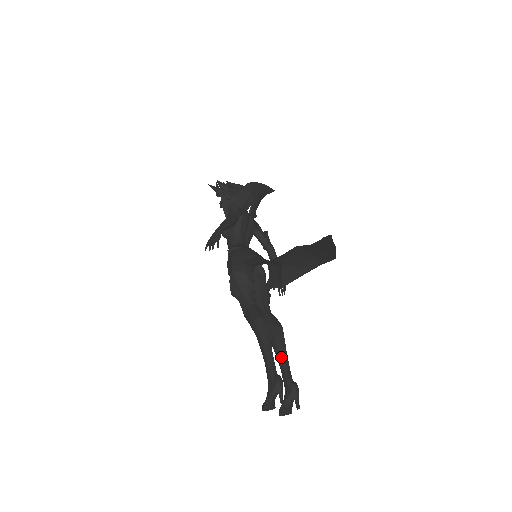
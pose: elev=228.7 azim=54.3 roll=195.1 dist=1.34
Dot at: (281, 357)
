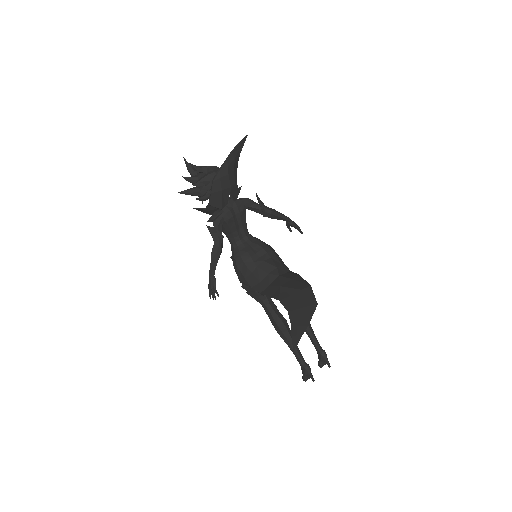
Dot at: (307, 334)
